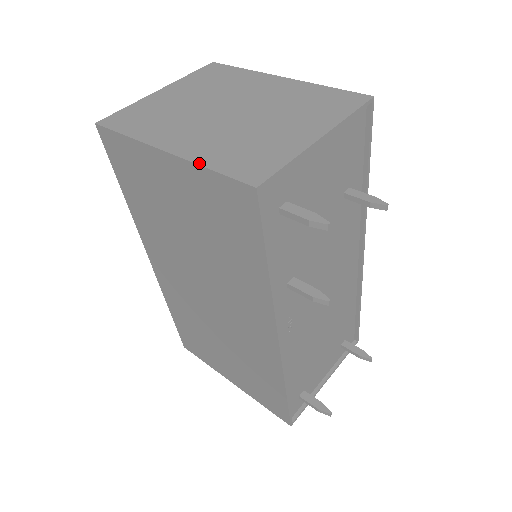
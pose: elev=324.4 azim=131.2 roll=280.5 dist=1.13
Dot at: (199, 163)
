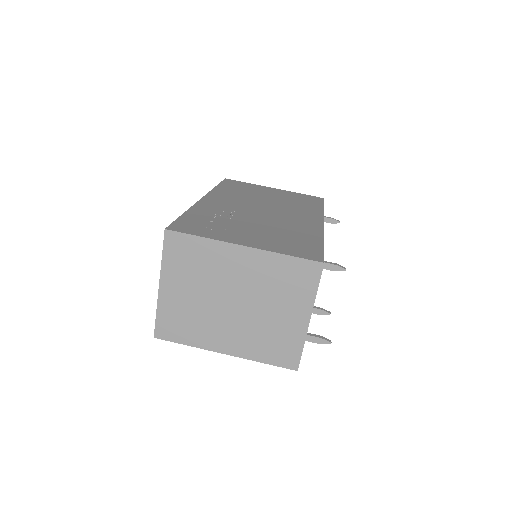
Dot at: (254, 360)
